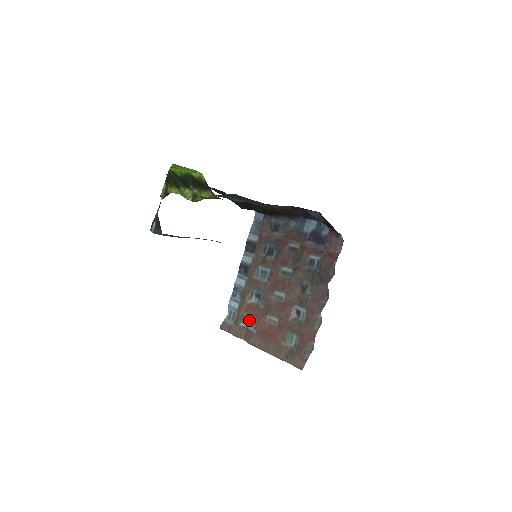
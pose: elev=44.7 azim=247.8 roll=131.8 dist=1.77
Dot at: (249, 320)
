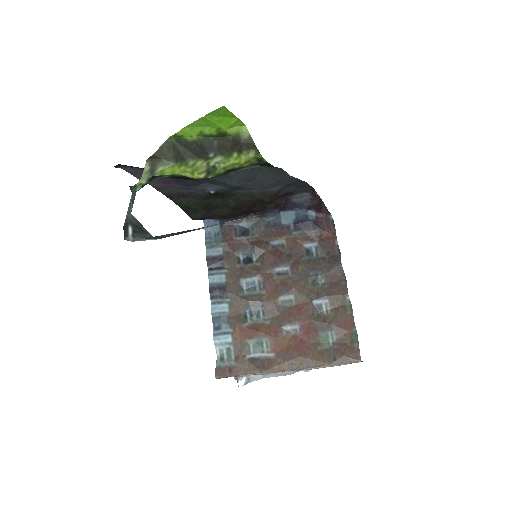
Dot at: (257, 346)
